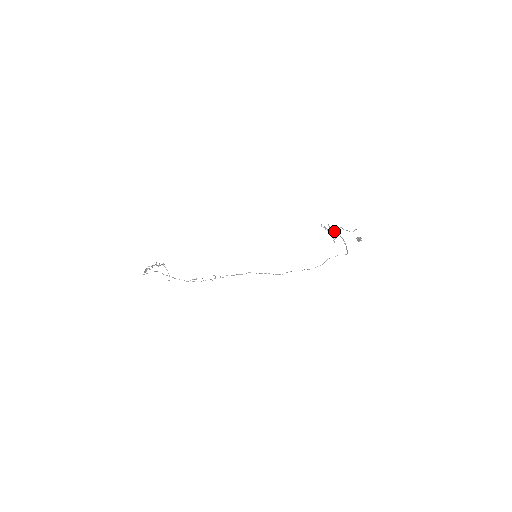
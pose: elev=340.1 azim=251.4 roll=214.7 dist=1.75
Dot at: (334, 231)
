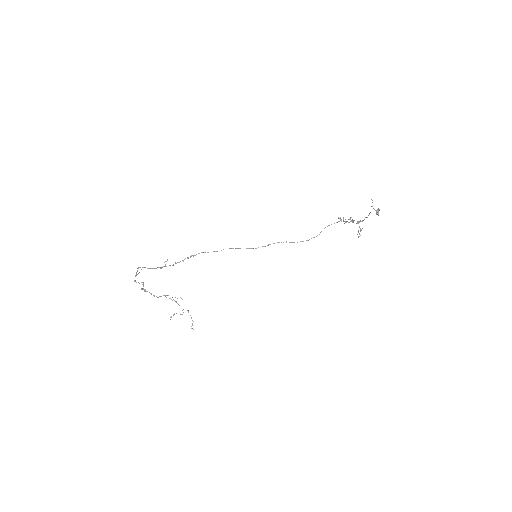
Dot at: (357, 222)
